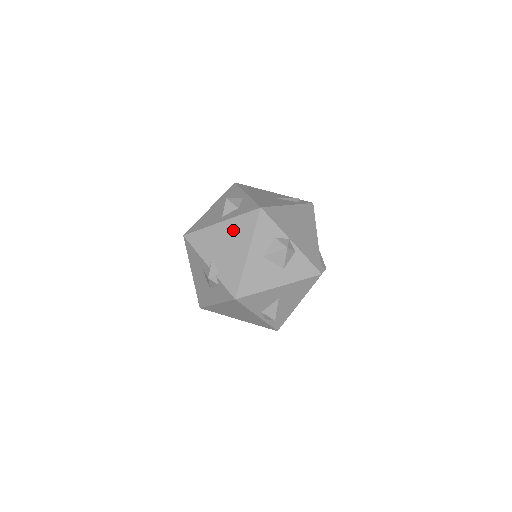
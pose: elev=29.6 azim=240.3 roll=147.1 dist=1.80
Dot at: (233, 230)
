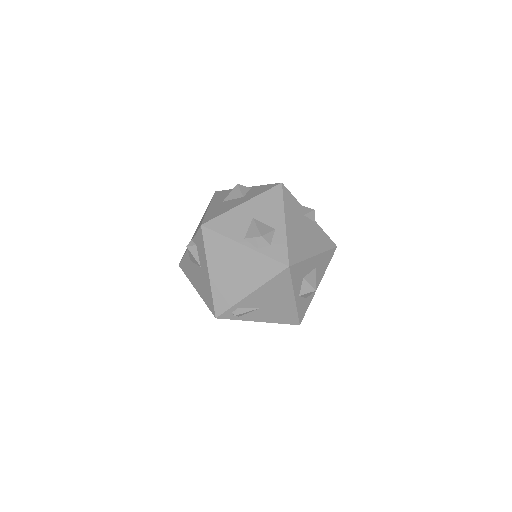
Dot at: occluded
